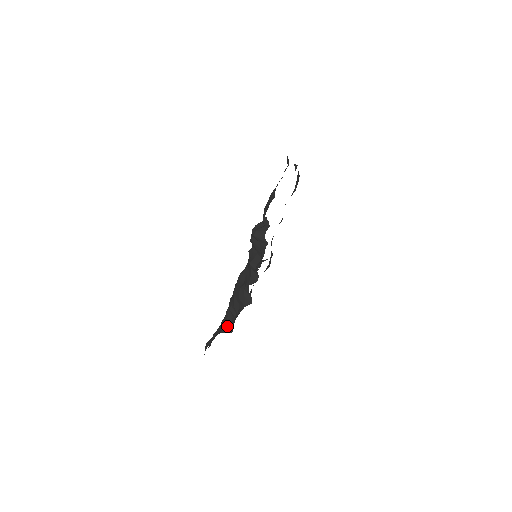
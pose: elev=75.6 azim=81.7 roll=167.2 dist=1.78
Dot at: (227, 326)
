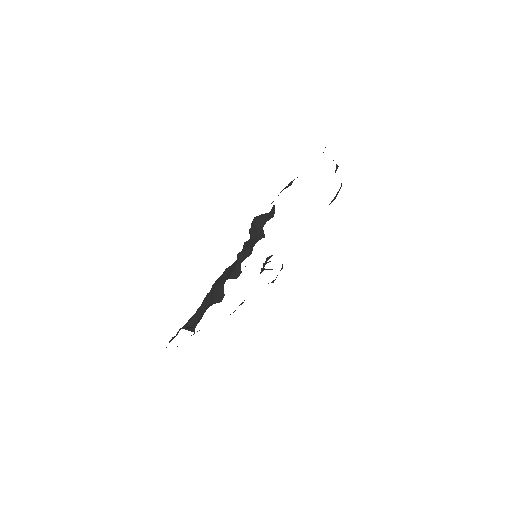
Dot at: (192, 323)
